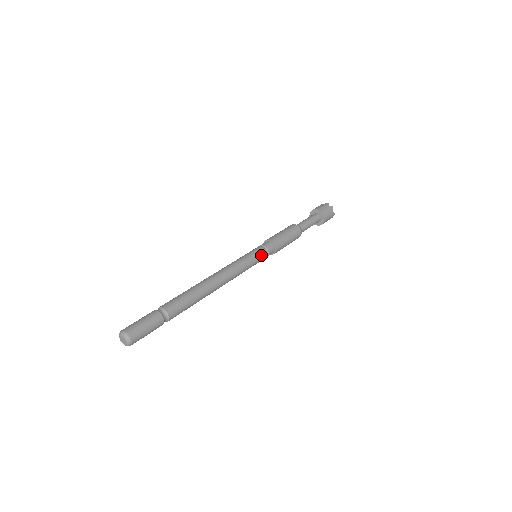
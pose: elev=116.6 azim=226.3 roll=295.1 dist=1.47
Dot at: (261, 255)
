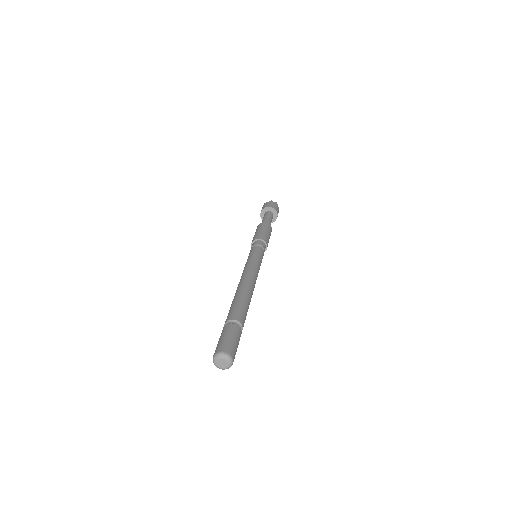
Dot at: (262, 253)
